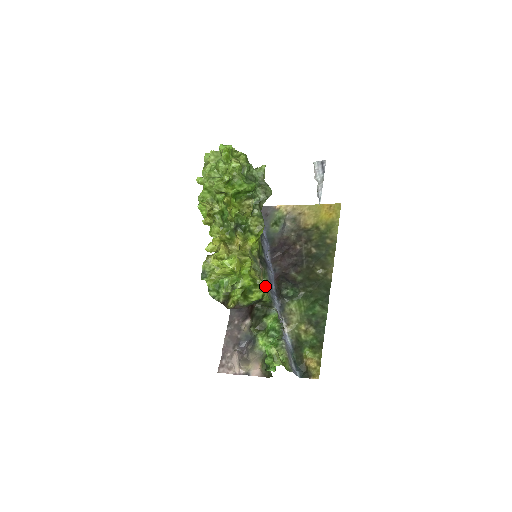
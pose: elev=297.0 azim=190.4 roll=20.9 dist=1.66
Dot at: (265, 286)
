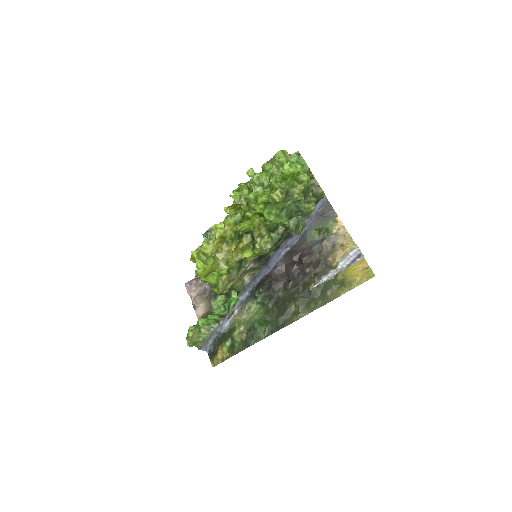
Dot at: (250, 276)
